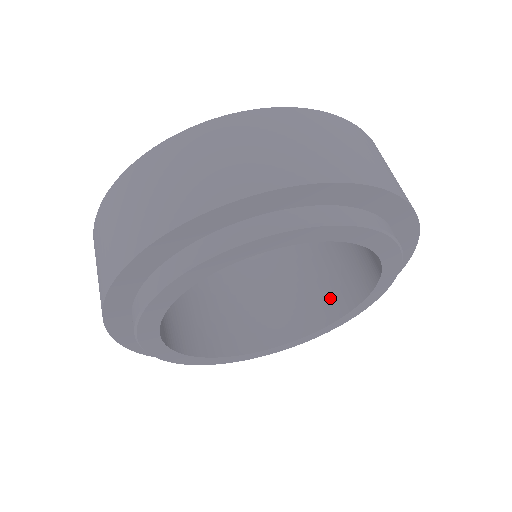
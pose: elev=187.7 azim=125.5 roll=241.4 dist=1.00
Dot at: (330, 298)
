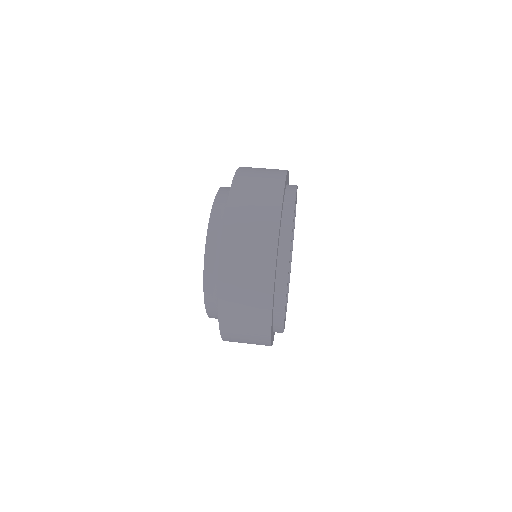
Dot at: occluded
